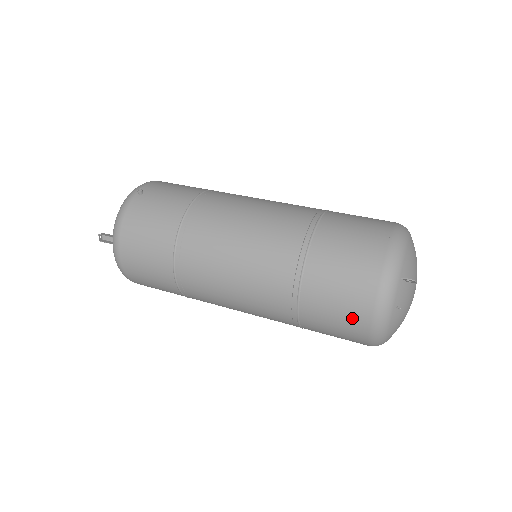
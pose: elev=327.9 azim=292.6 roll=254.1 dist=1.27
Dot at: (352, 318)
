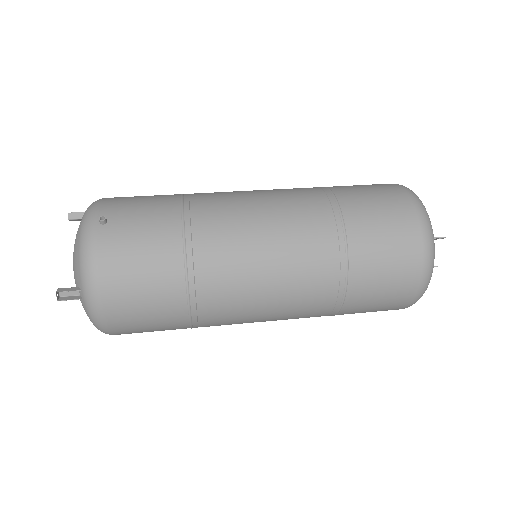
Dot at: (400, 291)
